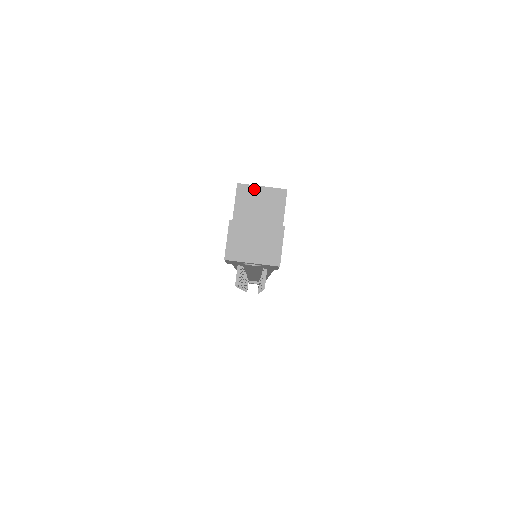
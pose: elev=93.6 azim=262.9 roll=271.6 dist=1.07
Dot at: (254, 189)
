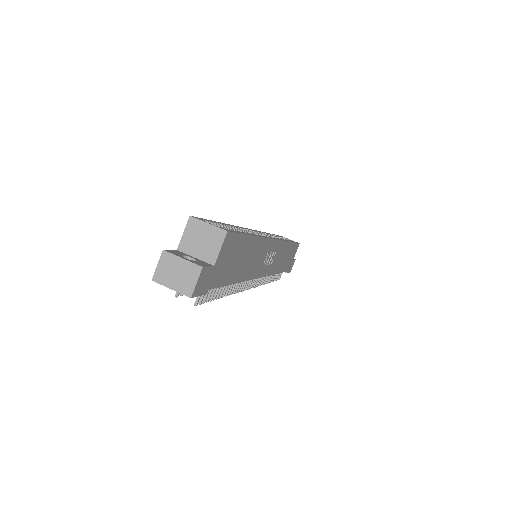
Dot at: (201, 224)
